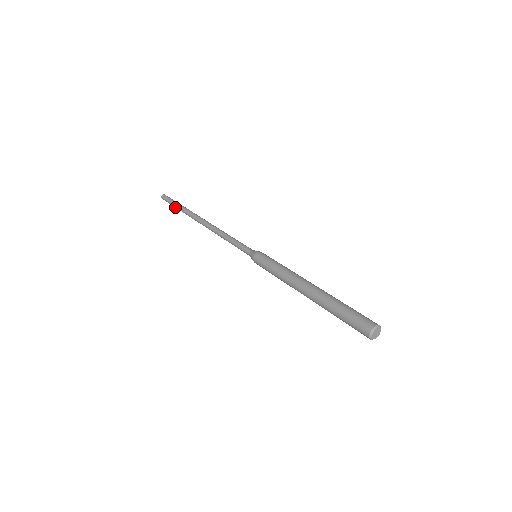
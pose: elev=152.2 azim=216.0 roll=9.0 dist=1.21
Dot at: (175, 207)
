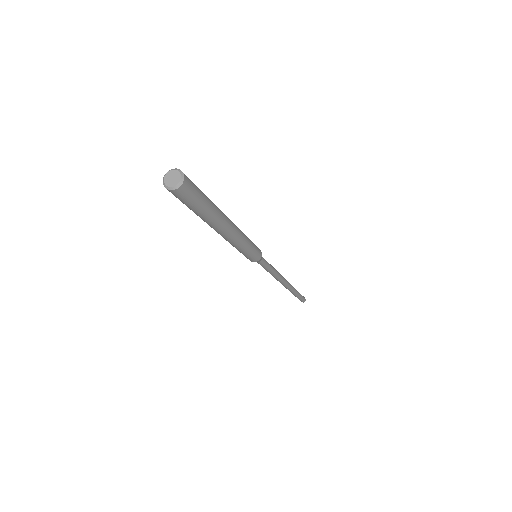
Dot at: occluded
